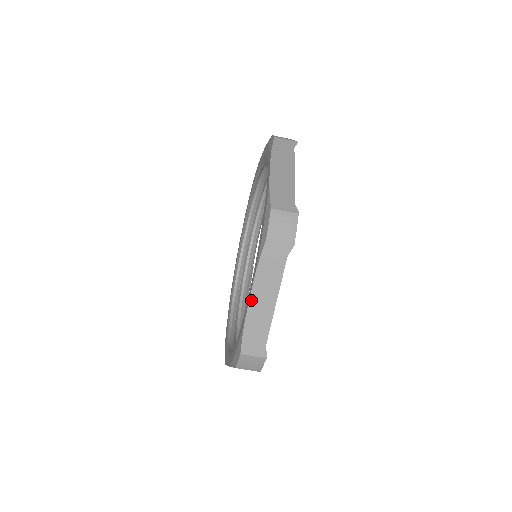
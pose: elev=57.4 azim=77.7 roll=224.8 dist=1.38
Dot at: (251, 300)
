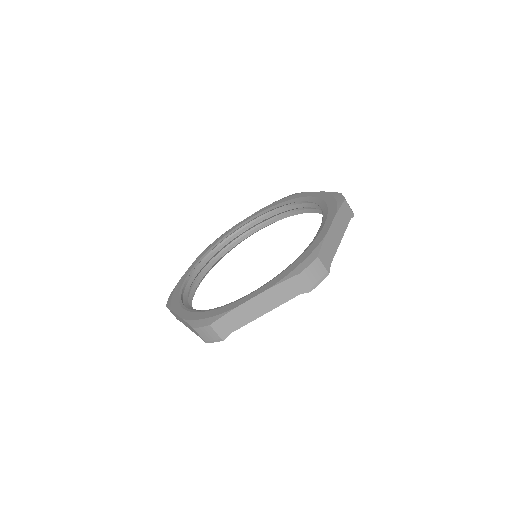
Dot at: (252, 300)
